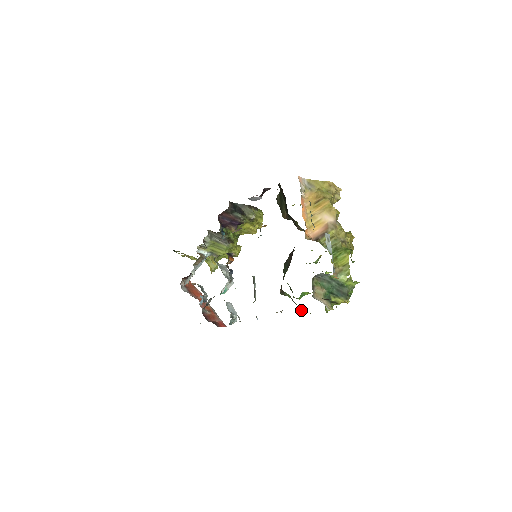
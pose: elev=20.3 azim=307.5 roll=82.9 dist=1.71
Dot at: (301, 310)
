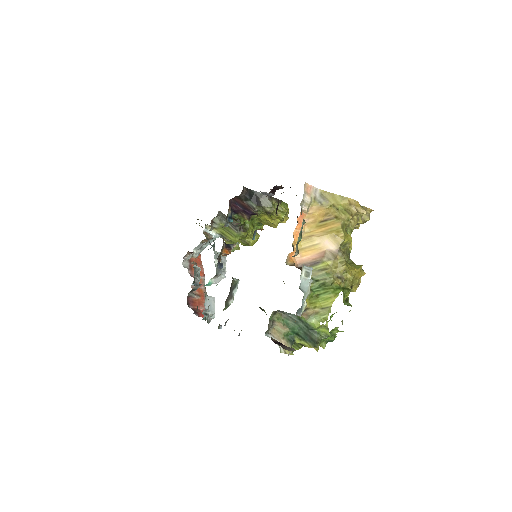
Dot at: occluded
